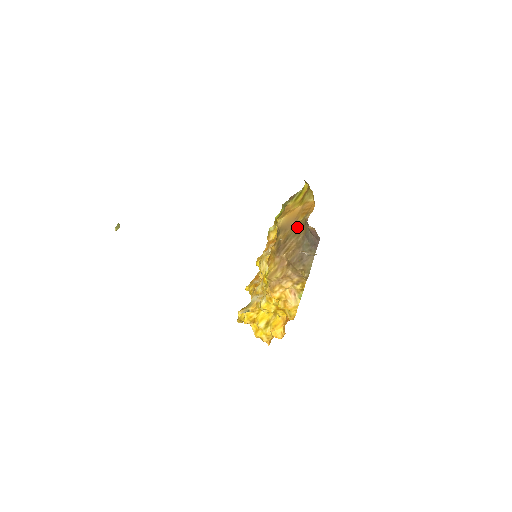
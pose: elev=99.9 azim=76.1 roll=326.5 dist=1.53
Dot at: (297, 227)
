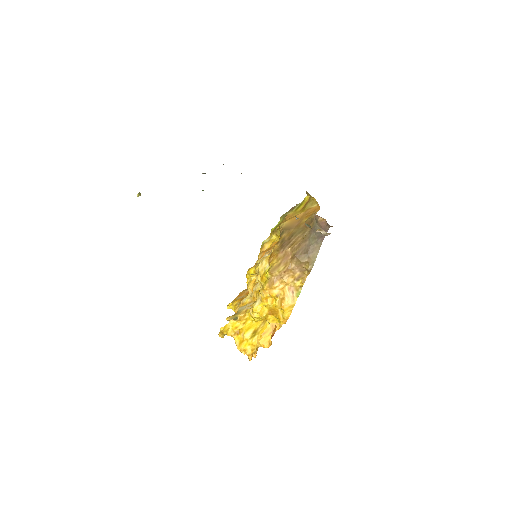
Dot at: (302, 226)
